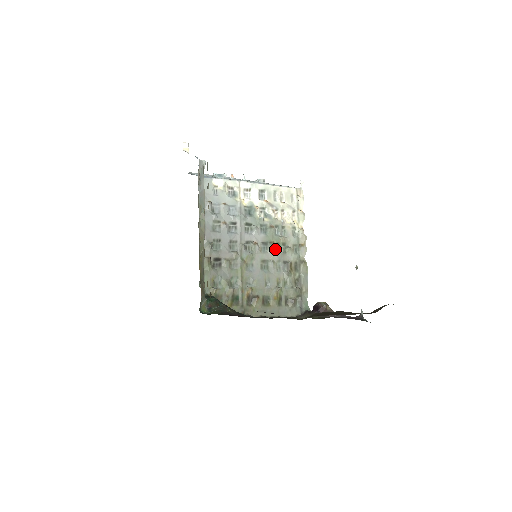
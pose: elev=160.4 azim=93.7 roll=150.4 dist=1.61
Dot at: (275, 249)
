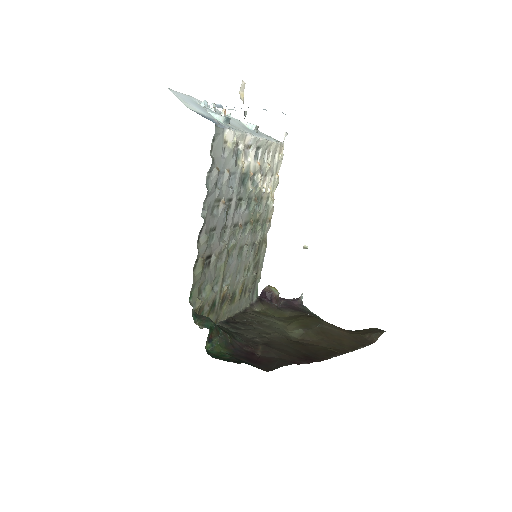
Dot at: (251, 229)
